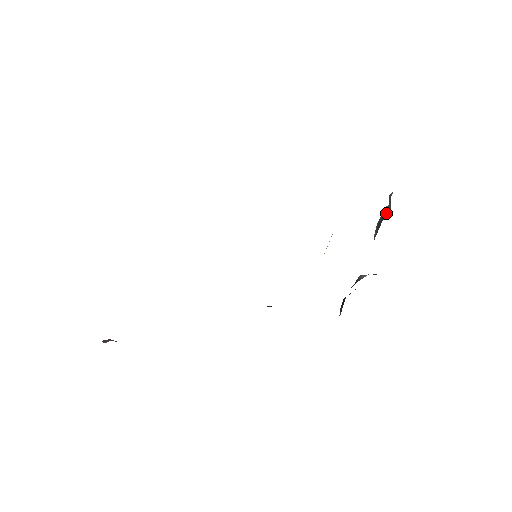
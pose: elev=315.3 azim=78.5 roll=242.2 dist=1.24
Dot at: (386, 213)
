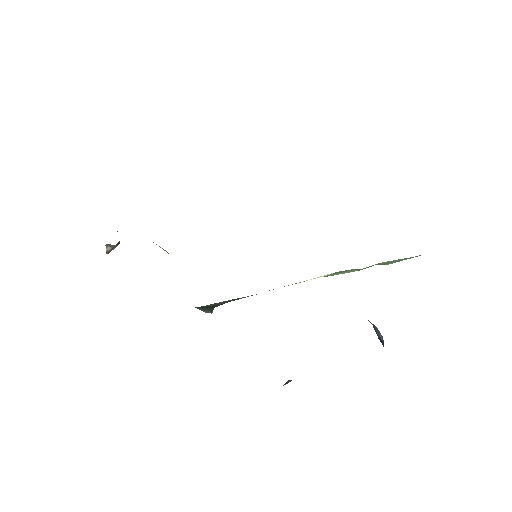
Dot at: occluded
